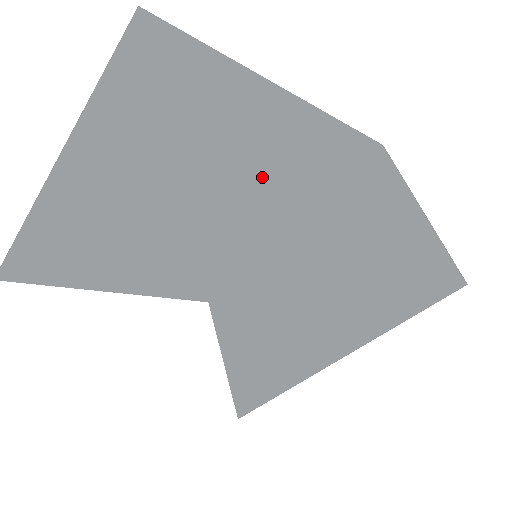
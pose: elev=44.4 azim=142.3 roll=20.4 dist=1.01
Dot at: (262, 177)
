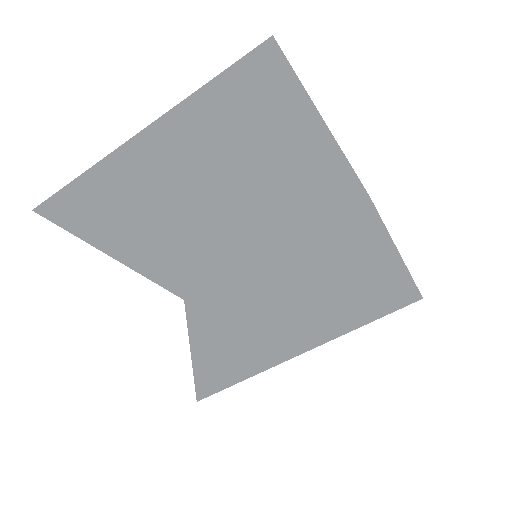
Dot at: (283, 192)
